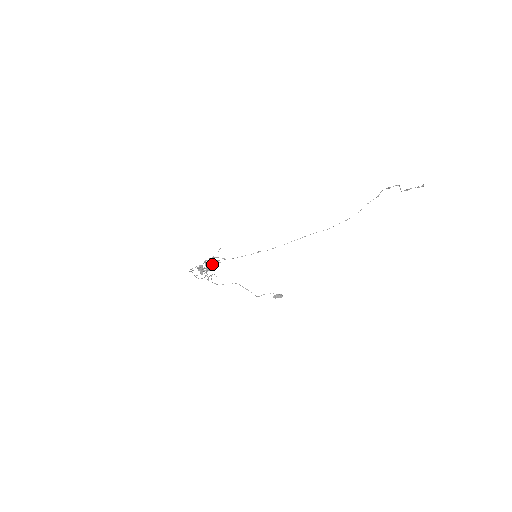
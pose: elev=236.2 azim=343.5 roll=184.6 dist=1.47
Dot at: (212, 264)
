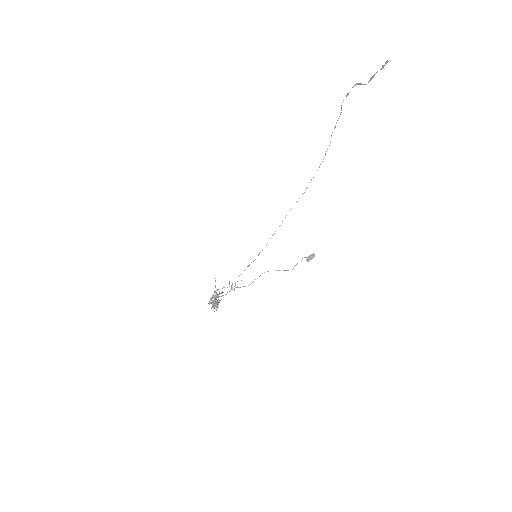
Dot at: (218, 297)
